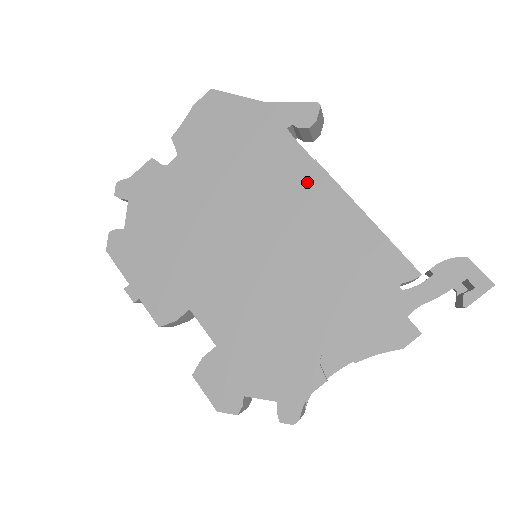
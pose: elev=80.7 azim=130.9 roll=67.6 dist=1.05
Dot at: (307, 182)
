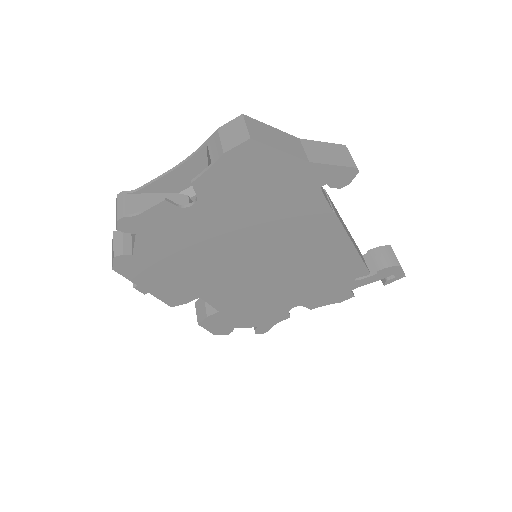
Dot at: (321, 227)
